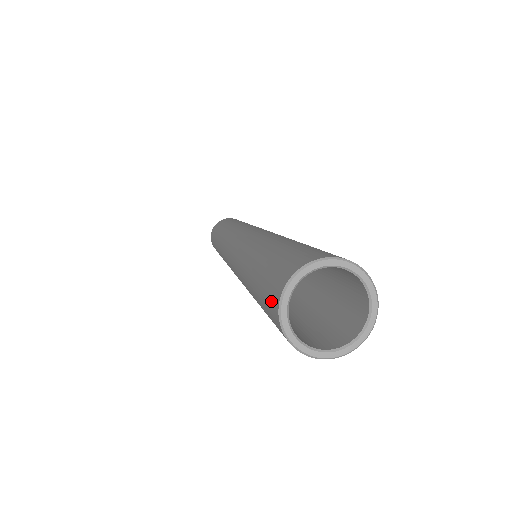
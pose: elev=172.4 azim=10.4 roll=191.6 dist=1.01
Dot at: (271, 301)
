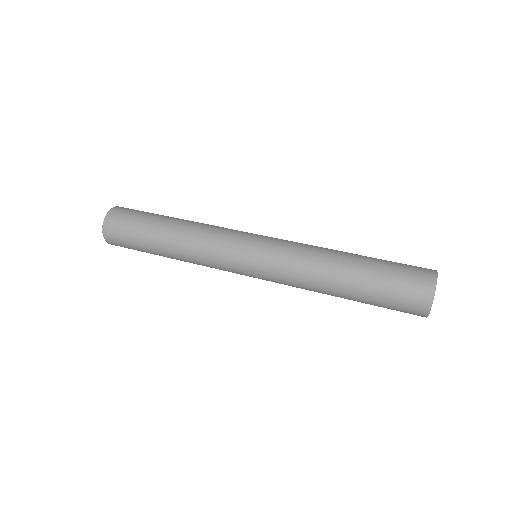
Dot at: (416, 299)
